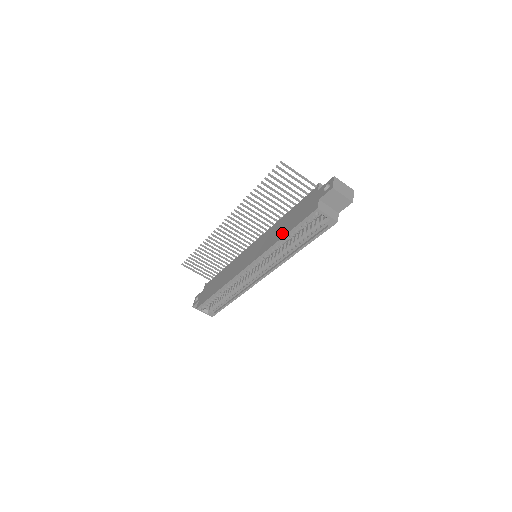
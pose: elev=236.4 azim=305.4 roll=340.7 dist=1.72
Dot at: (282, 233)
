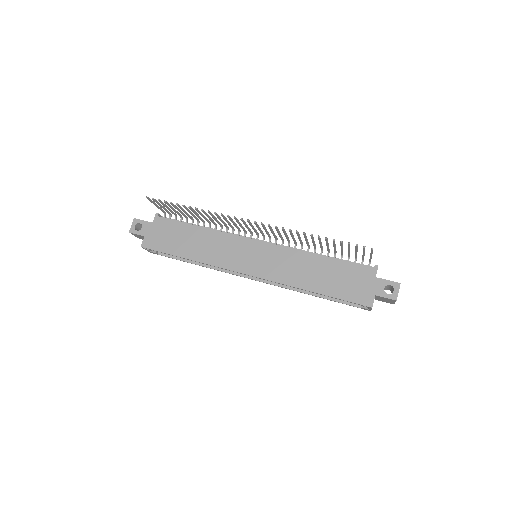
Dot at: (315, 285)
